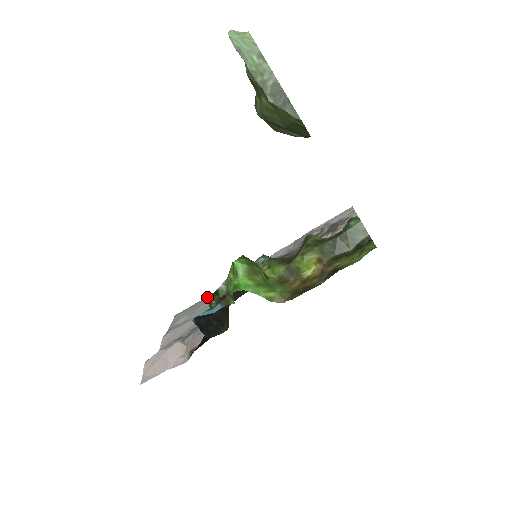
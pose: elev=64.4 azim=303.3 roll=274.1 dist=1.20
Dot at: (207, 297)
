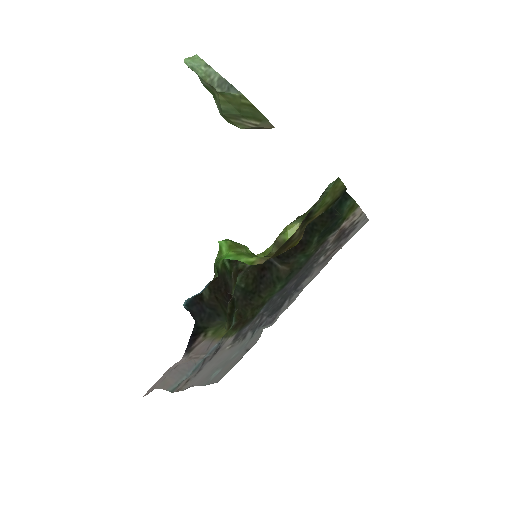
Dot at: (245, 352)
